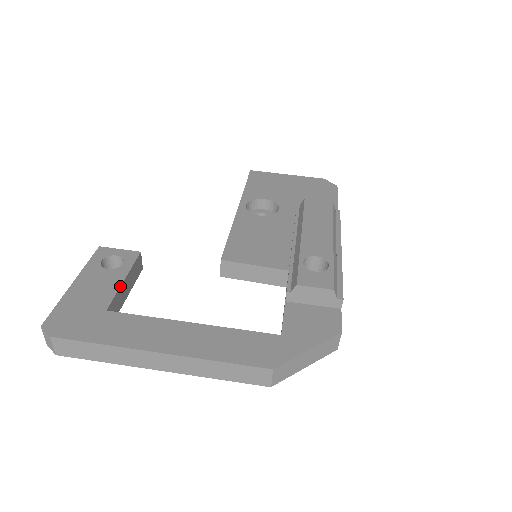
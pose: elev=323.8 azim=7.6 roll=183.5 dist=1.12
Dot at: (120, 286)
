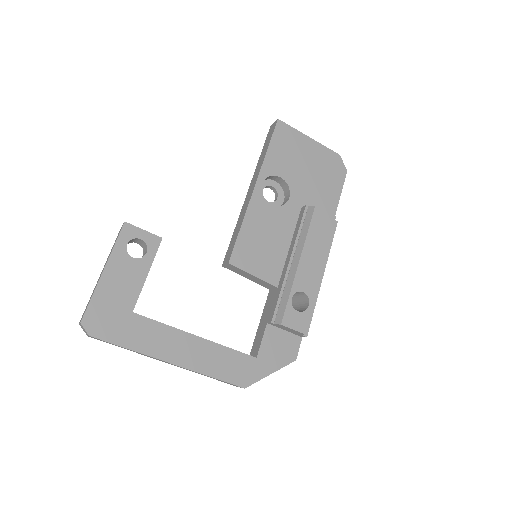
Dot at: occluded
